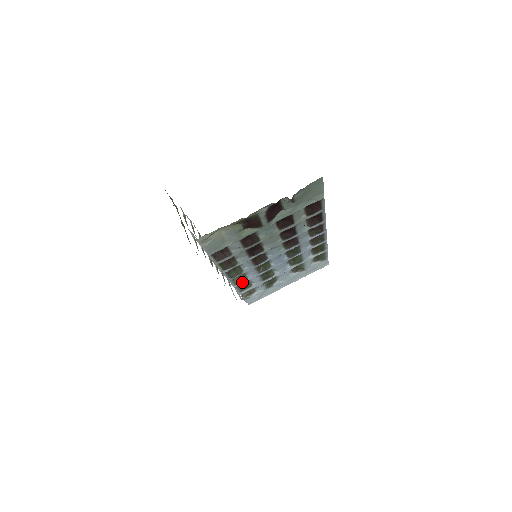
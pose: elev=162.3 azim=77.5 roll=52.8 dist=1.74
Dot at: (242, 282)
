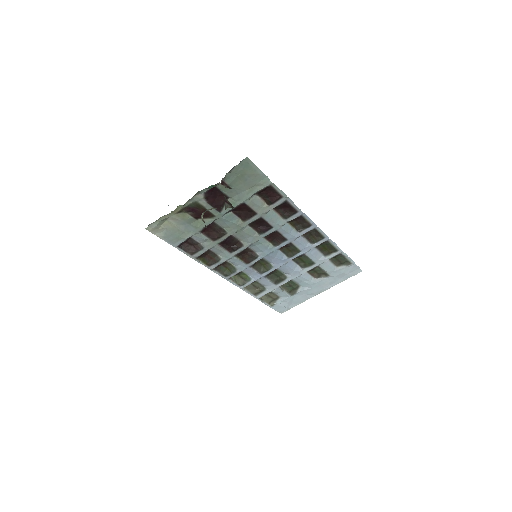
Dot at: (247, 283)
